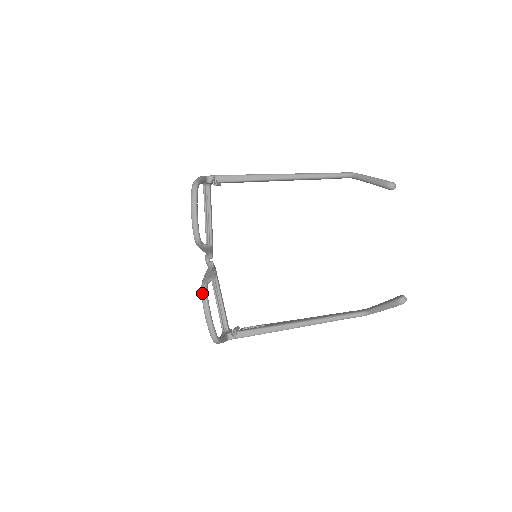
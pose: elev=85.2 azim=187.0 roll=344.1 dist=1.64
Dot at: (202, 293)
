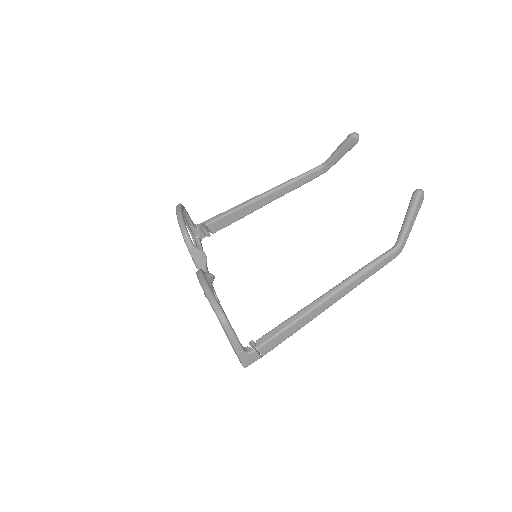
Dot at: (197, 273)
